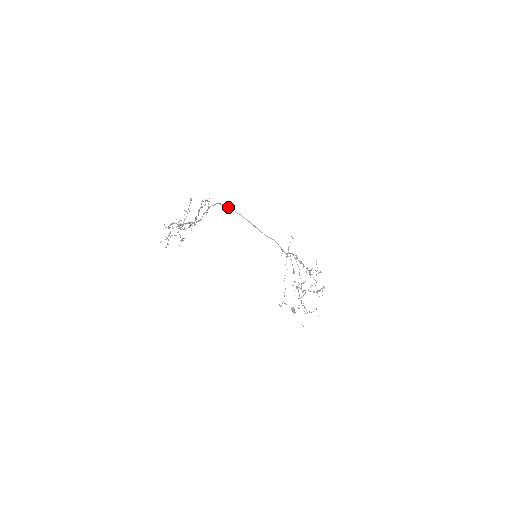
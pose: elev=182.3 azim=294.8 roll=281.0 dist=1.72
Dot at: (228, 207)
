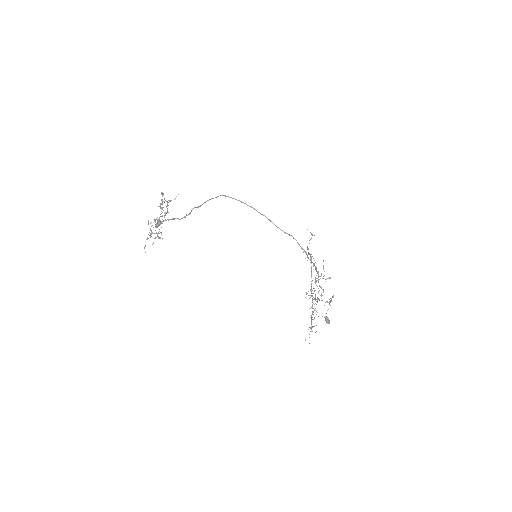
Dot at: (236, 199)
